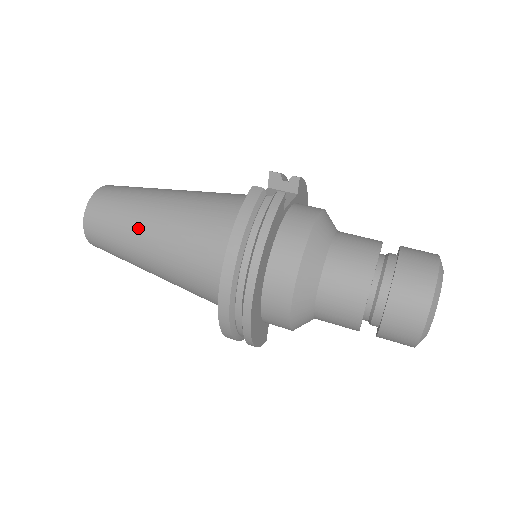
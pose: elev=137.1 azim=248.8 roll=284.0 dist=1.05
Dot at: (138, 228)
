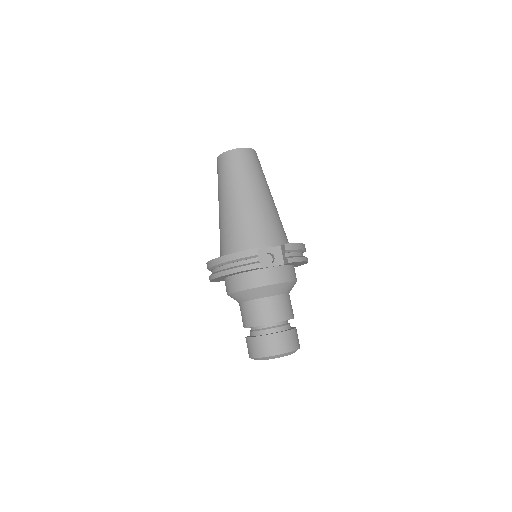
Dot at: (224, 193)
